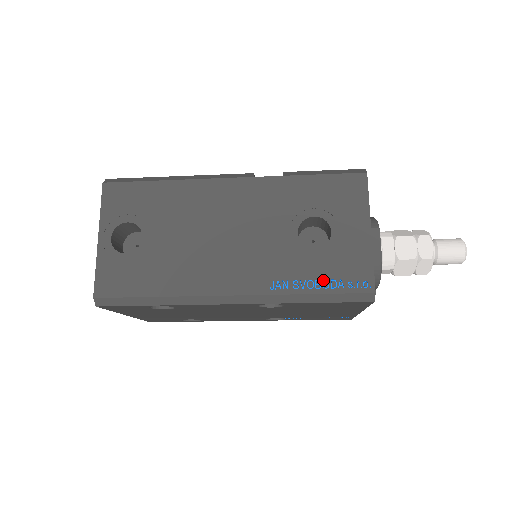
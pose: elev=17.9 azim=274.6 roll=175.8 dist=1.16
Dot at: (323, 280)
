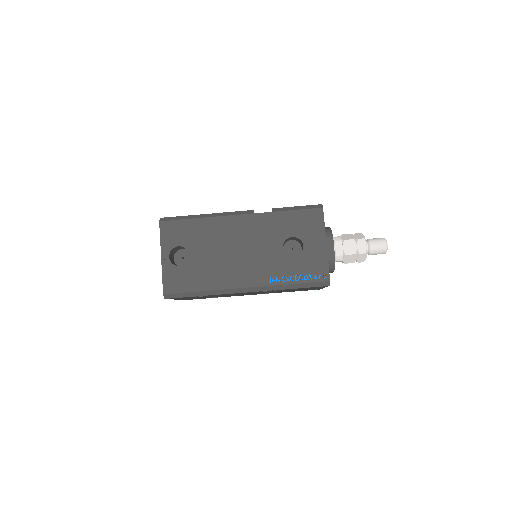
Dot at: (300, 275)
